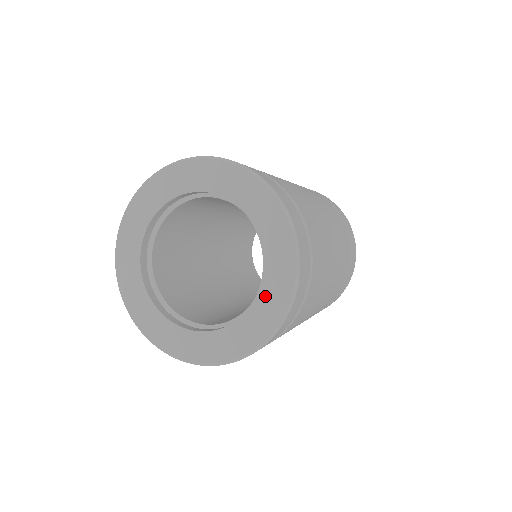
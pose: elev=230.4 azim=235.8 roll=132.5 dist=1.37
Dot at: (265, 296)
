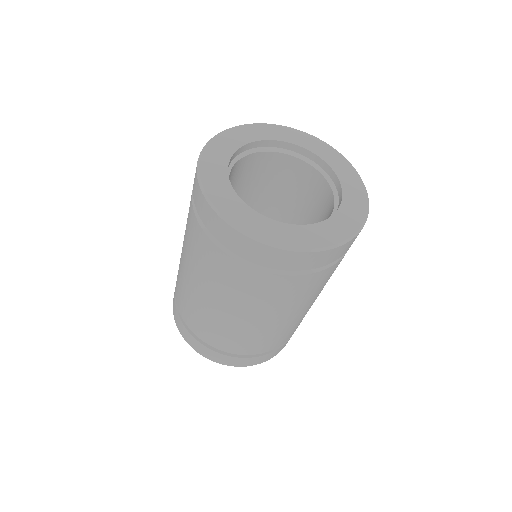
Dot at: (328, 226)
